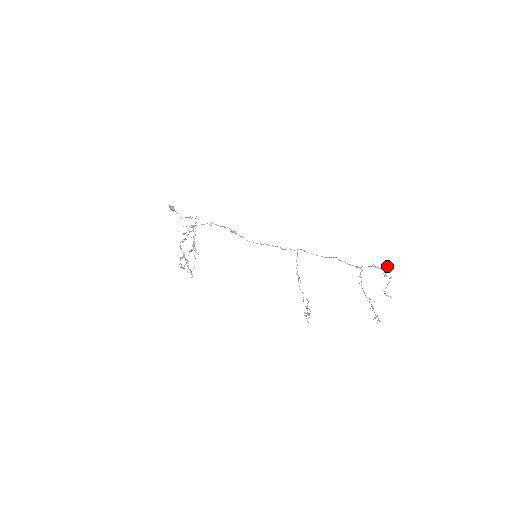
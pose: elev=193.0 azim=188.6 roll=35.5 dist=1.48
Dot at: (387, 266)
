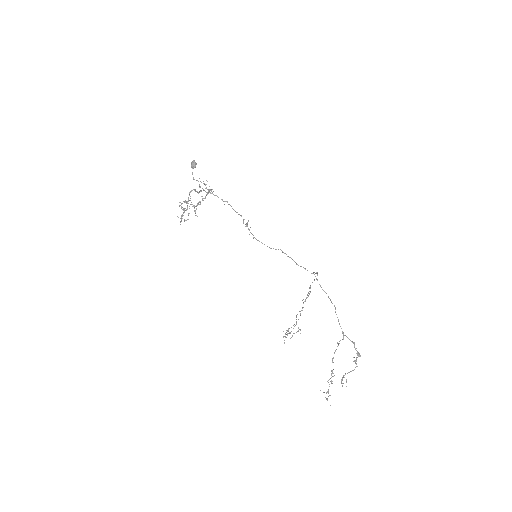
Dot at: occluded
